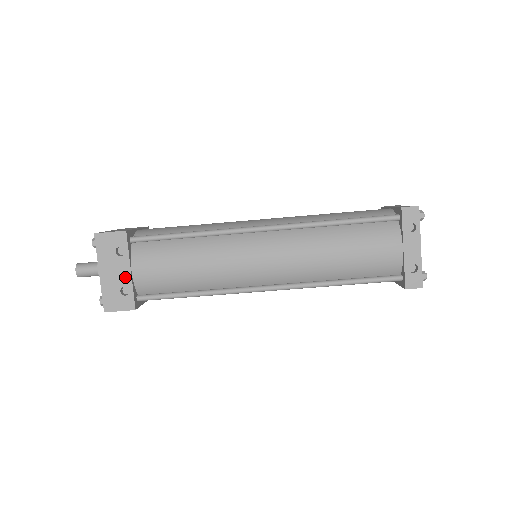
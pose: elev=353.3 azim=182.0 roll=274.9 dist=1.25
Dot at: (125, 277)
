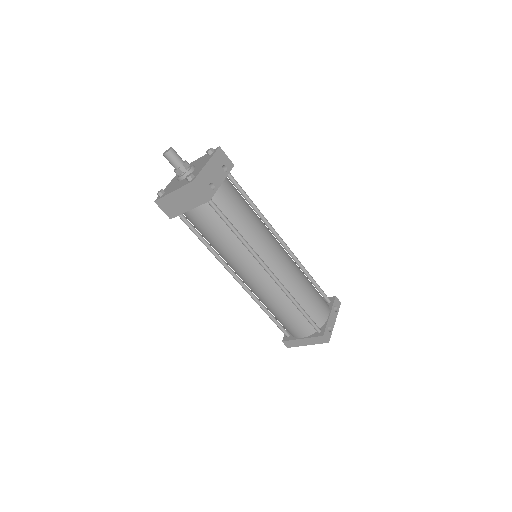
Dot at: (218, 181)
